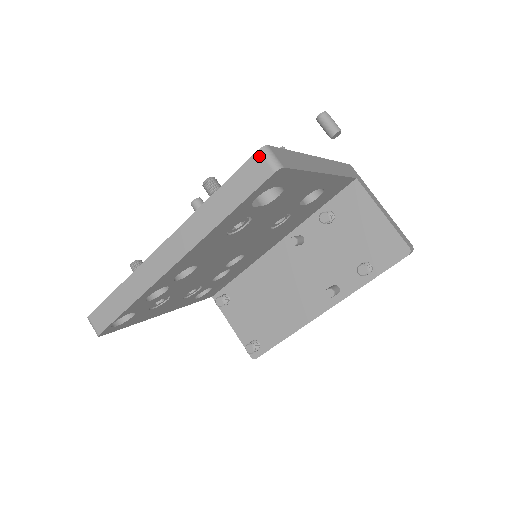
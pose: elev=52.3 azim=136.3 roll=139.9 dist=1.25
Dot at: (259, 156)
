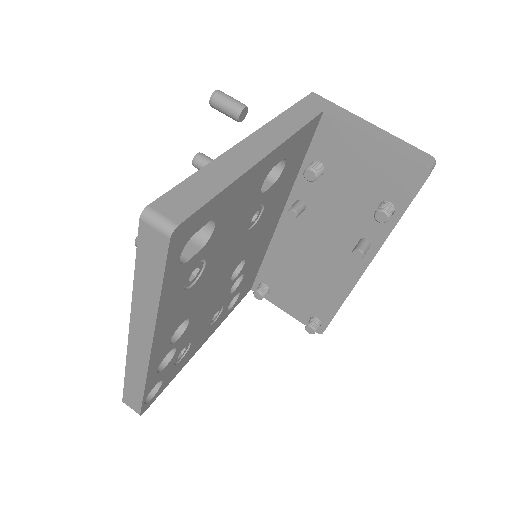
Dot at: (144, 225)
